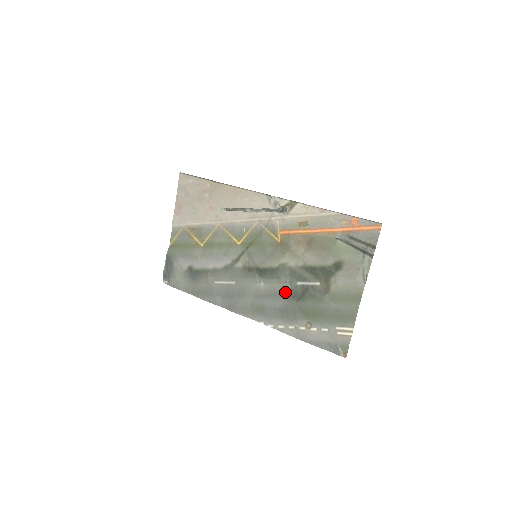
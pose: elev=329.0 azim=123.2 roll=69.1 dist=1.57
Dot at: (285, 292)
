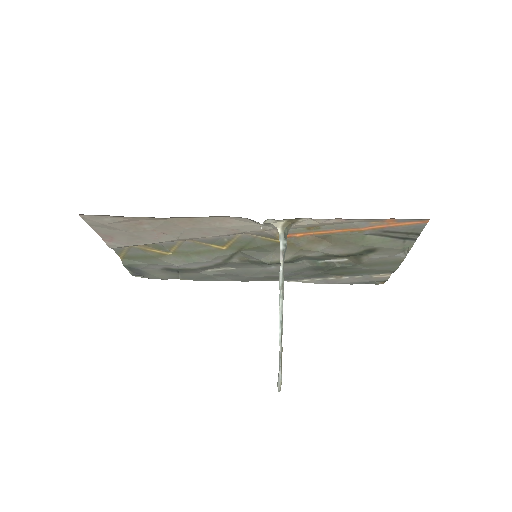
Dot at: (305, 268)
